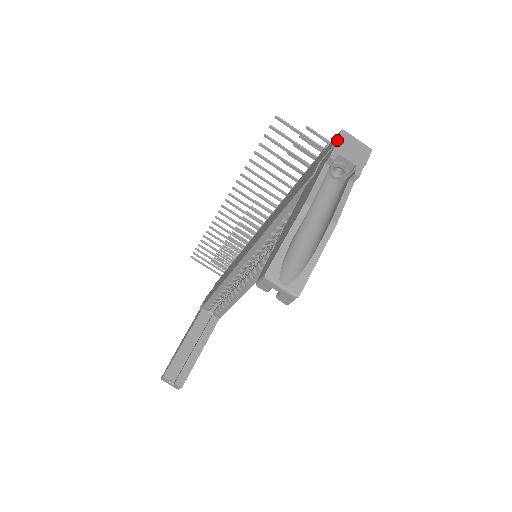
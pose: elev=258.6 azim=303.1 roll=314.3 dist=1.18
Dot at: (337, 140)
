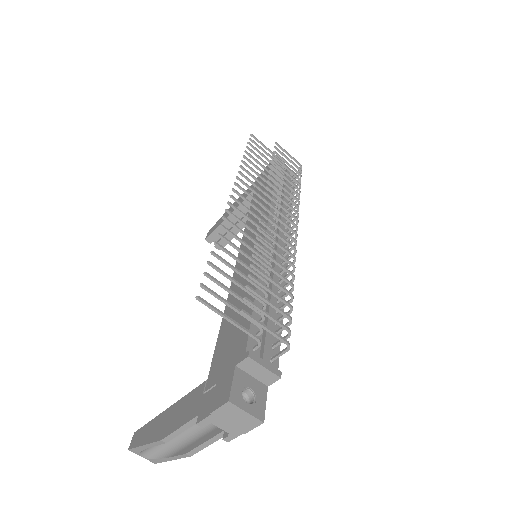
Dot at: (214, 411)
